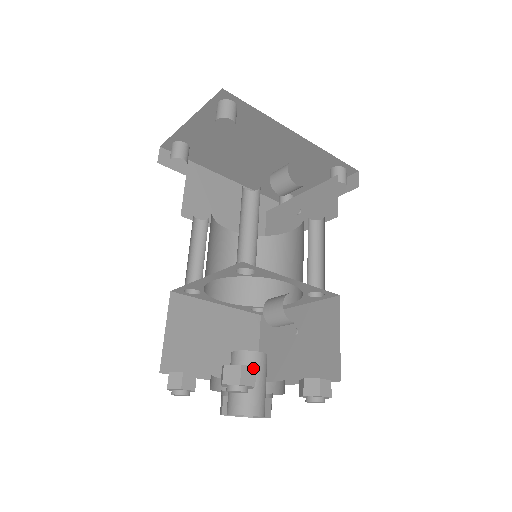
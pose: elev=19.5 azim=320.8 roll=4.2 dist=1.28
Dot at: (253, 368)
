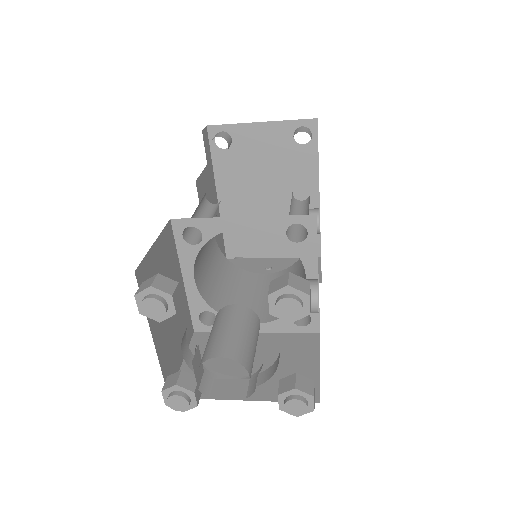
Dot at: occluded
